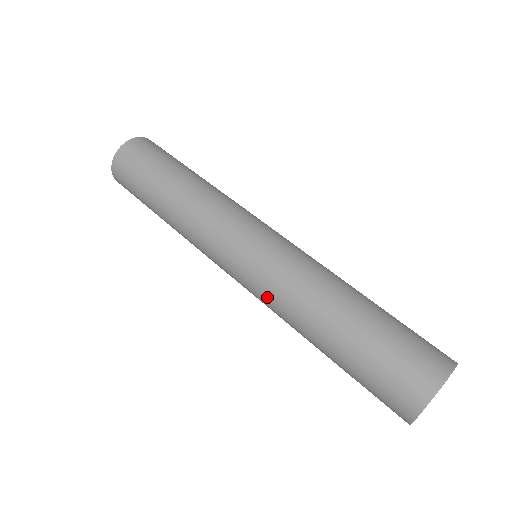
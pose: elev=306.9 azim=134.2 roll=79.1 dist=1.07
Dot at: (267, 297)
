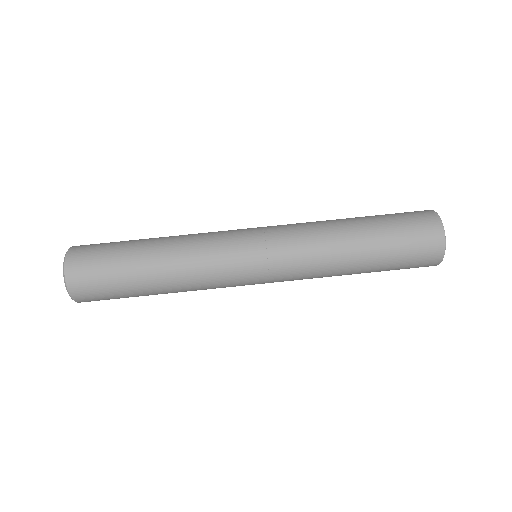
Dot at: (299, 261)
